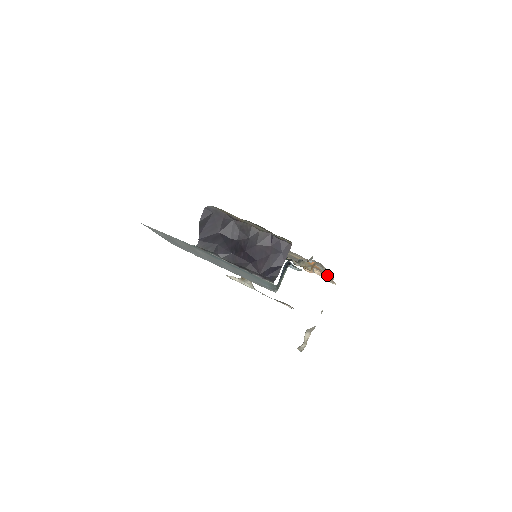
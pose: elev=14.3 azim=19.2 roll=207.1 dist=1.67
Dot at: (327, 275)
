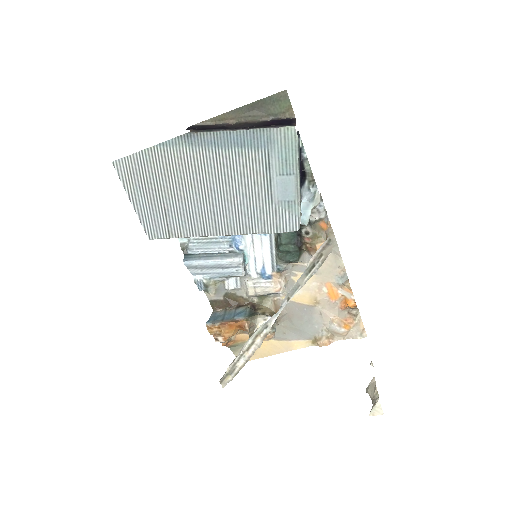
Dot at: (350, 312)
